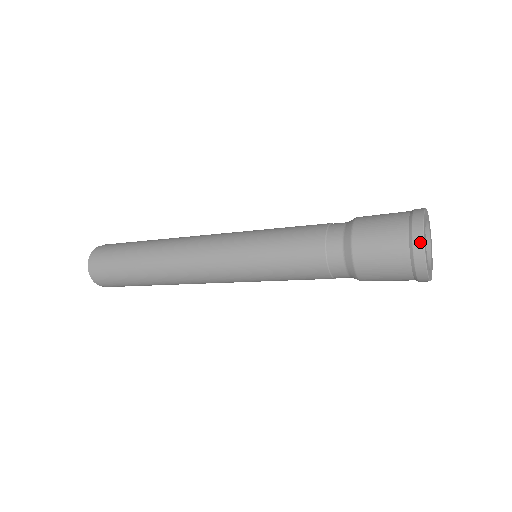
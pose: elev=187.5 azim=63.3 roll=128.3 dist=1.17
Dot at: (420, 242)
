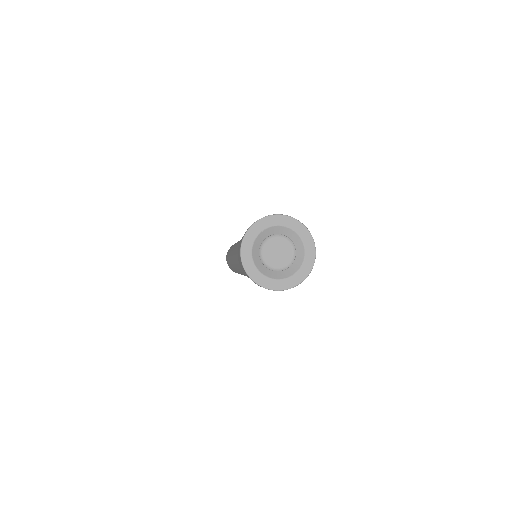
Dot at: (248, 229)
